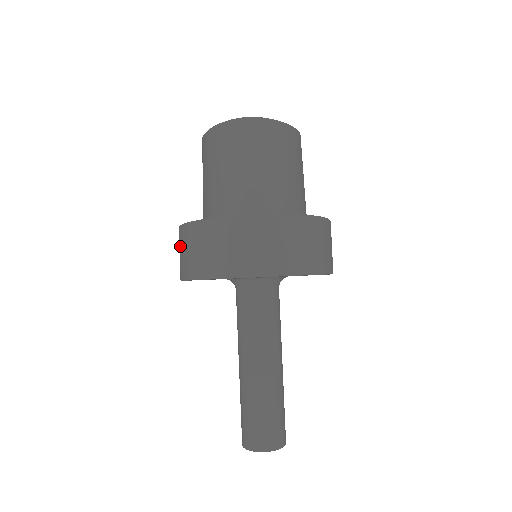
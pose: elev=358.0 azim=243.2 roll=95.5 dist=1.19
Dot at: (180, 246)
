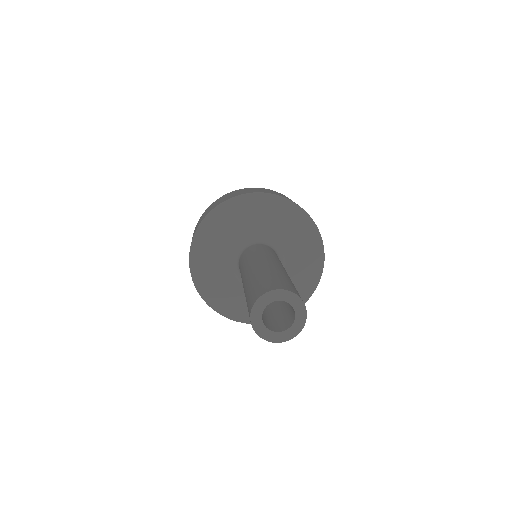
Dot at: occluded
